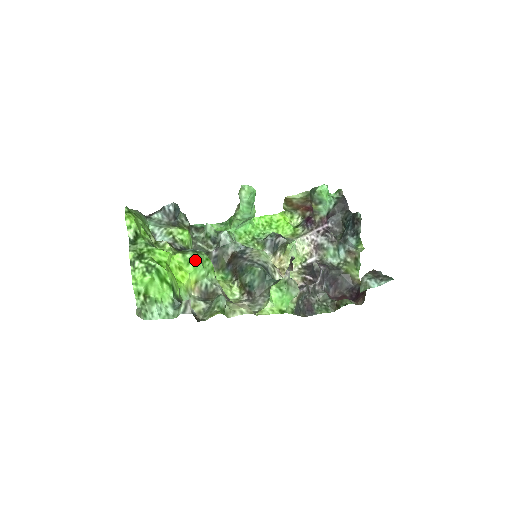
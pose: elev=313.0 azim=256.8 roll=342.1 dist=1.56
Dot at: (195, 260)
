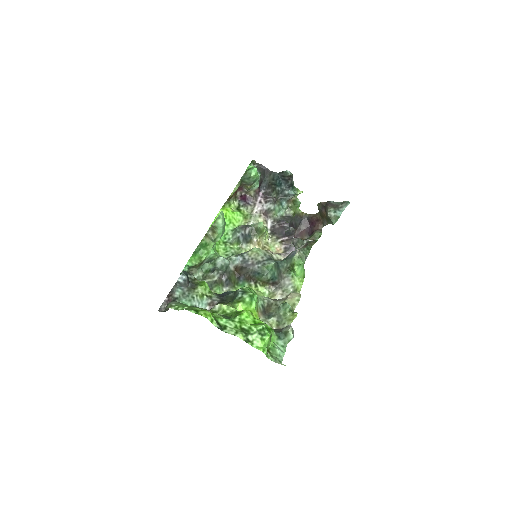
Dot at: (254, 298)
